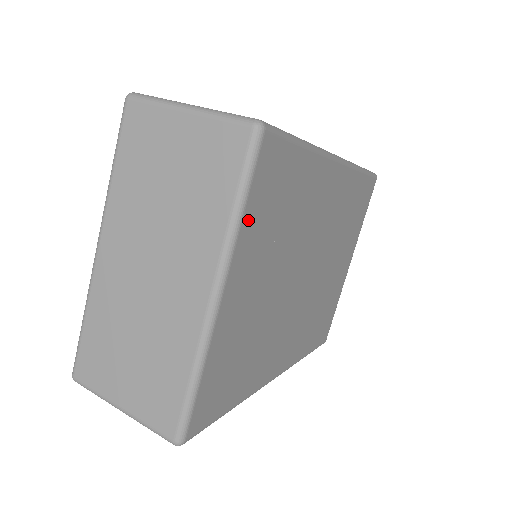
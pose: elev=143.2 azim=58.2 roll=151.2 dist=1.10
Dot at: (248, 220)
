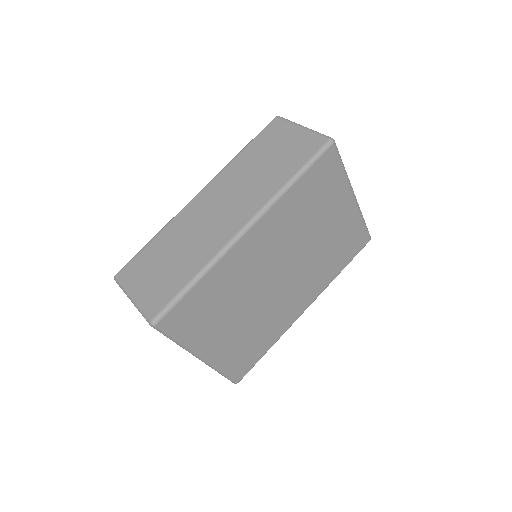
Dot at: (187, 338)
